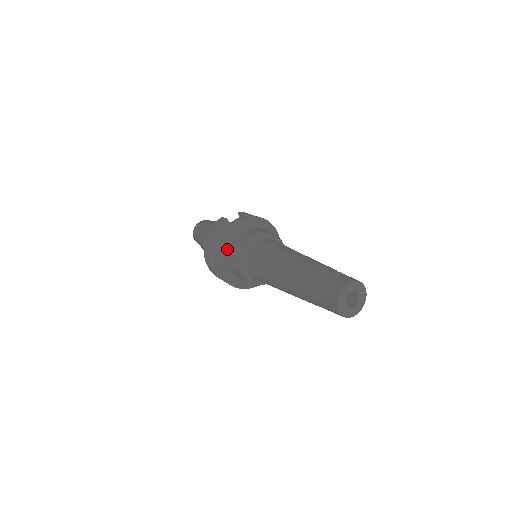
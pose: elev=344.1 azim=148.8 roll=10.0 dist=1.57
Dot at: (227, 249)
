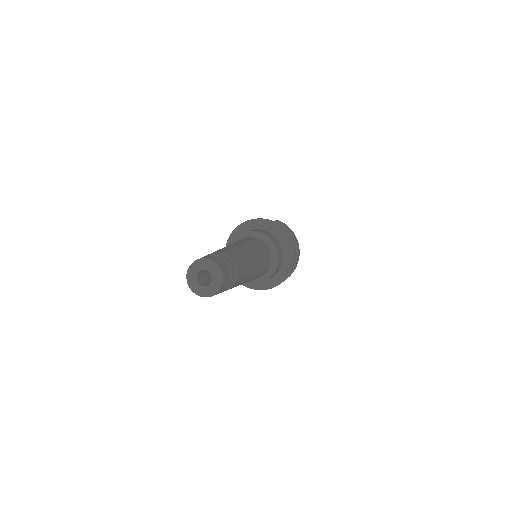
Dot at: occluded
